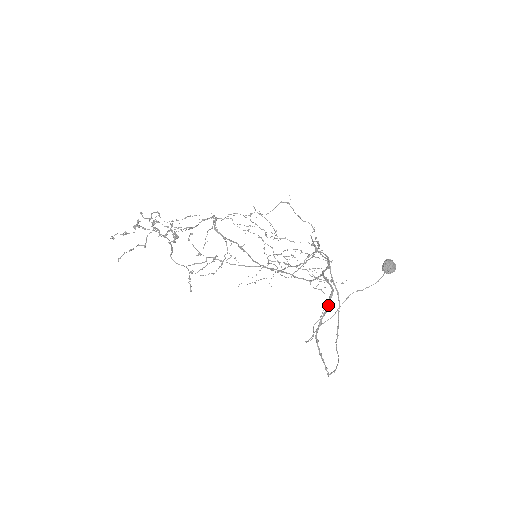
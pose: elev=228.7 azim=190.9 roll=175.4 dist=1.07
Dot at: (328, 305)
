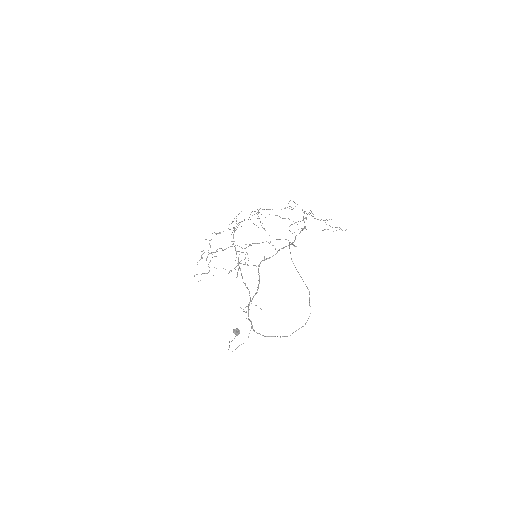
Dot at: (251, 322)
